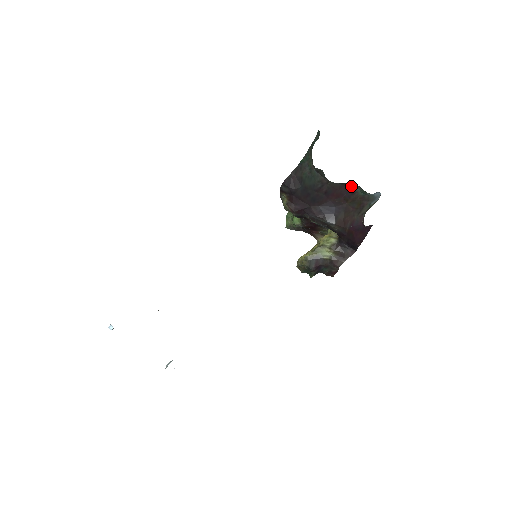
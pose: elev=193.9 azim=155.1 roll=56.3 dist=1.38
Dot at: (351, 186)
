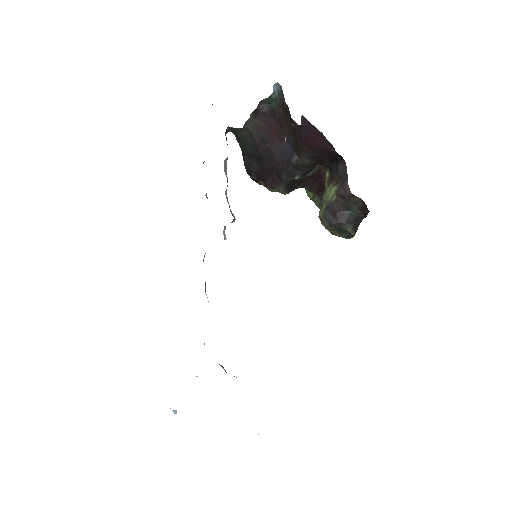
Dot at: (264, 110)
